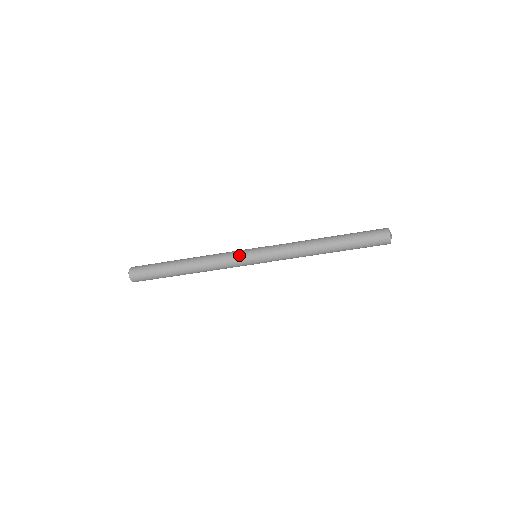
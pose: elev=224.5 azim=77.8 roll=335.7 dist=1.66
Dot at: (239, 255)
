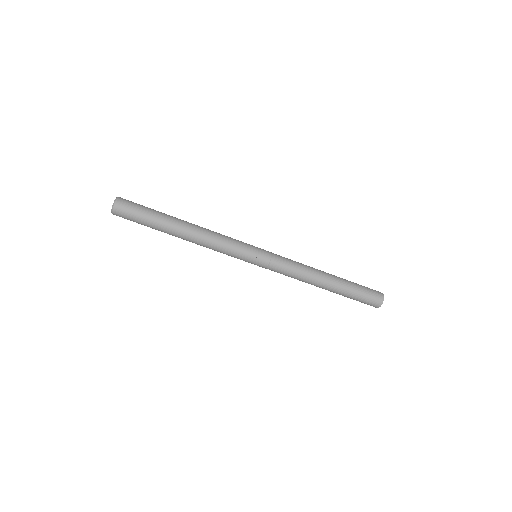
Dot at: (243, 244)
